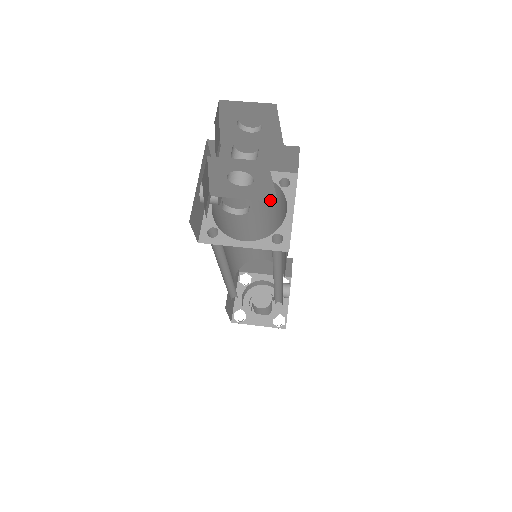
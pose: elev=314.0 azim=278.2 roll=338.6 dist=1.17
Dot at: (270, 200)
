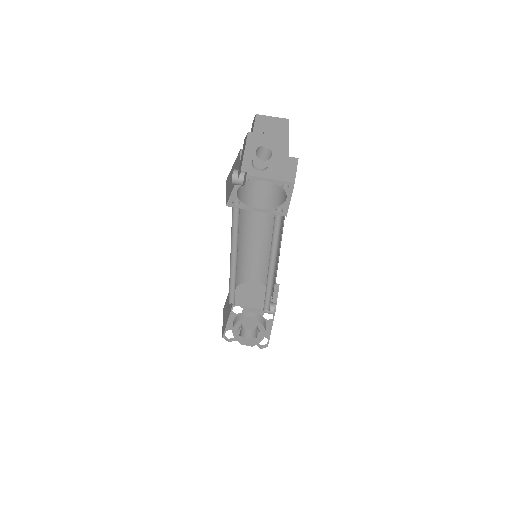
Dot at: (279, 176)
